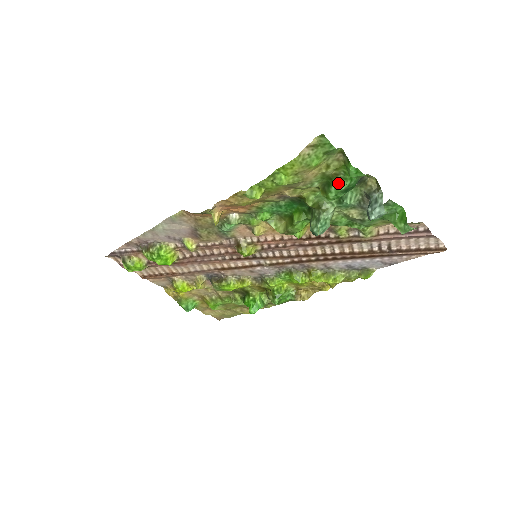
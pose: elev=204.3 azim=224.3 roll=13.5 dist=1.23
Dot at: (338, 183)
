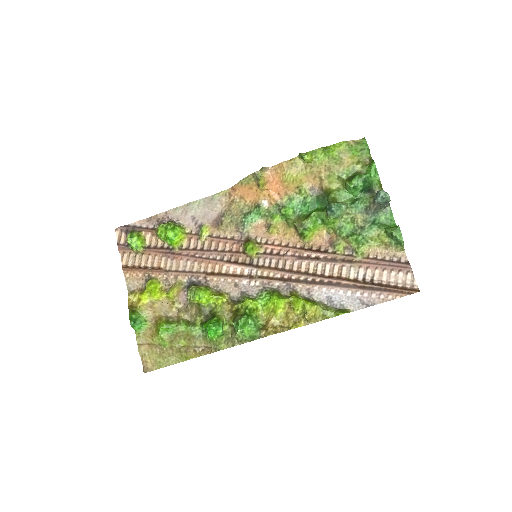
Dot at: (361, 175)
